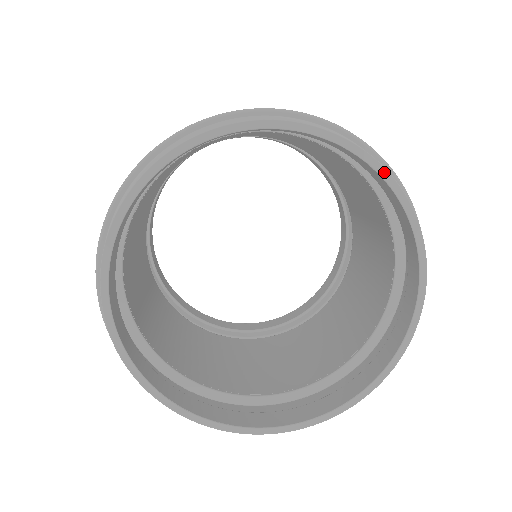
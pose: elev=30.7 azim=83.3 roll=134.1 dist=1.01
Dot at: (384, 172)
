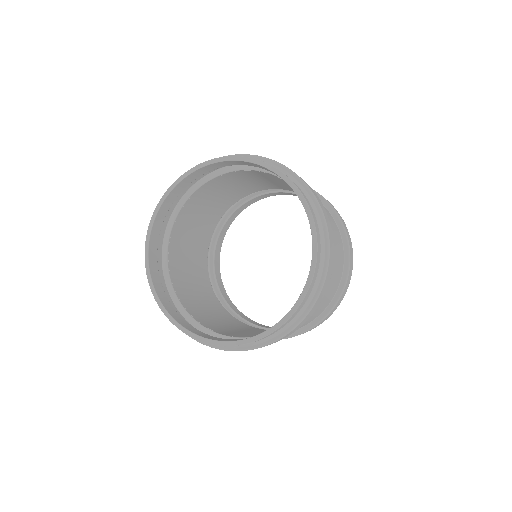
Dot at: (274, 169)
